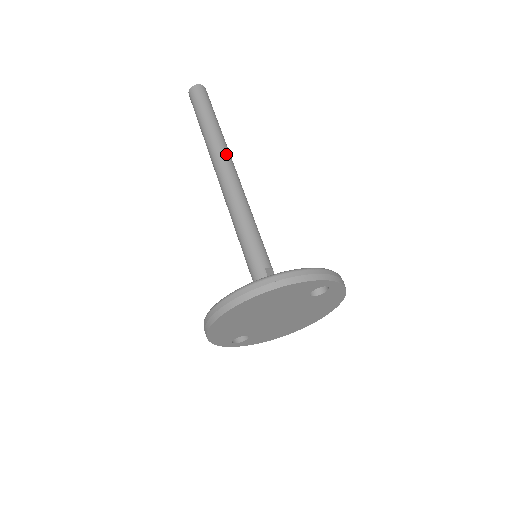
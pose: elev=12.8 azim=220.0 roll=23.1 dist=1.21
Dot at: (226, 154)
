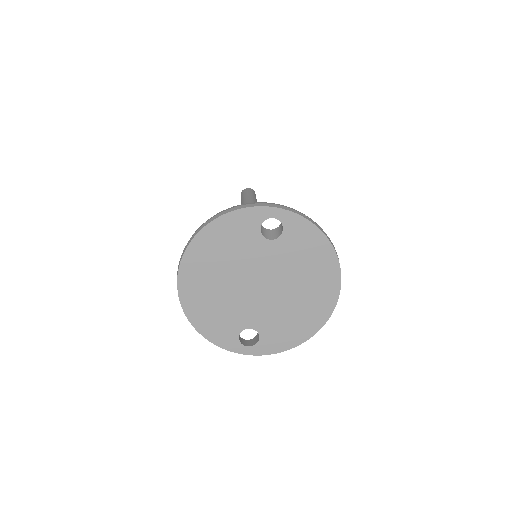
Dot at: occluded
